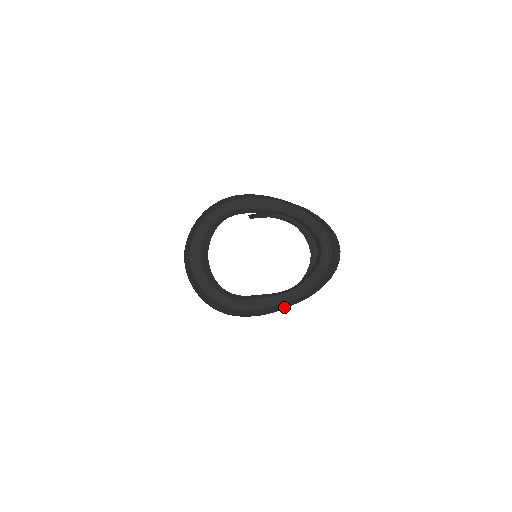
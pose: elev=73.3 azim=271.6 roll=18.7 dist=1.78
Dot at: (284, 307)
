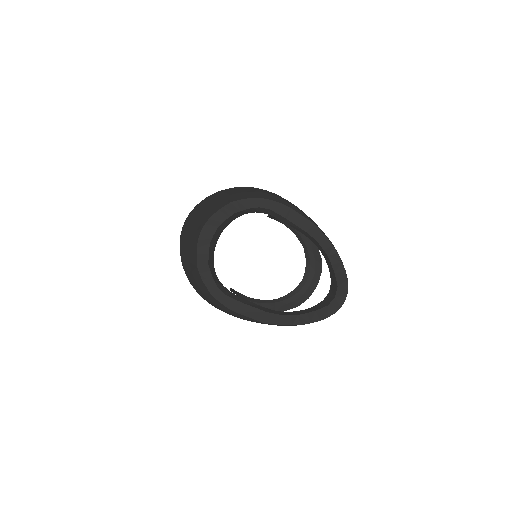
Dot at: occluded
